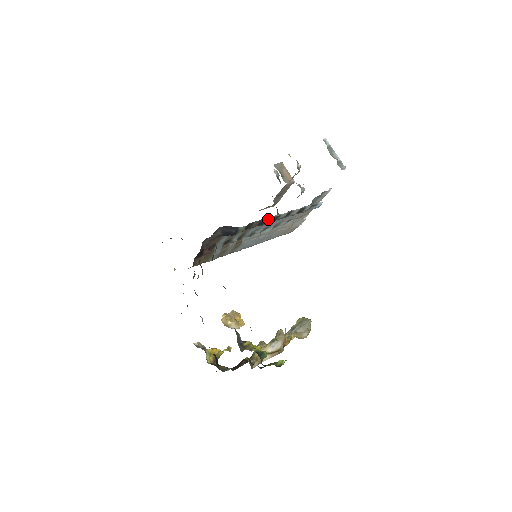
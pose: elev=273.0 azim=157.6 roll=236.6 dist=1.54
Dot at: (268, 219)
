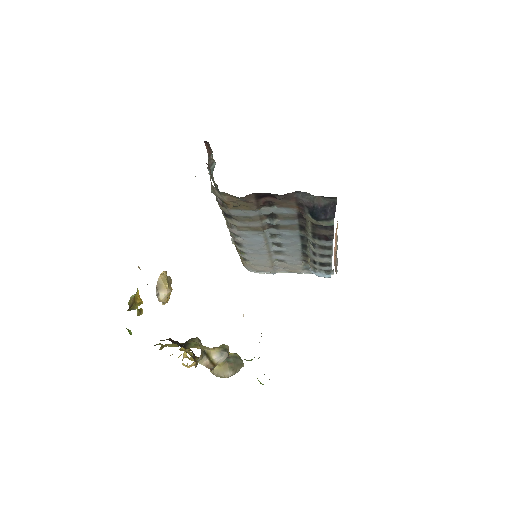
Dot at: (331, 241)
